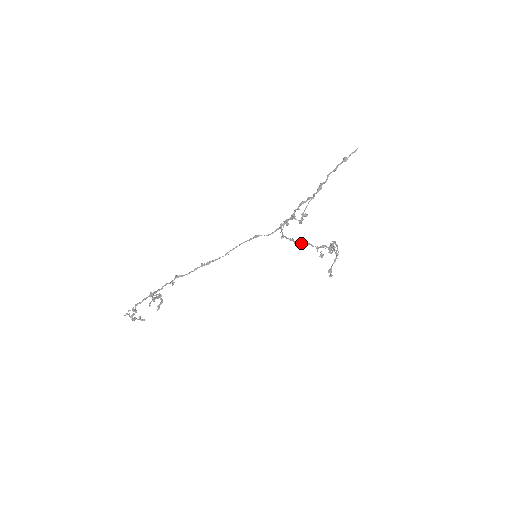
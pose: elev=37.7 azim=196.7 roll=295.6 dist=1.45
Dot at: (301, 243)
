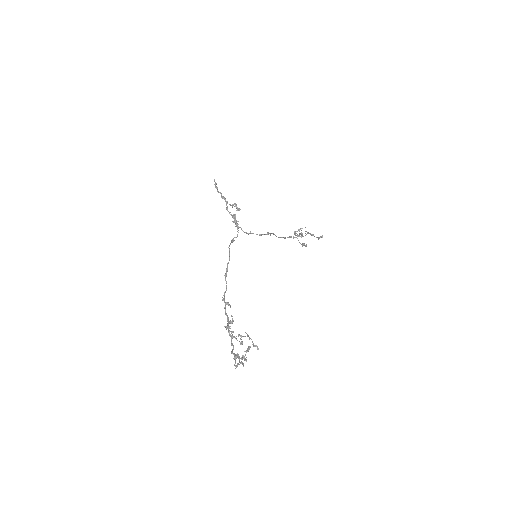
Dot at: (270, 234)
